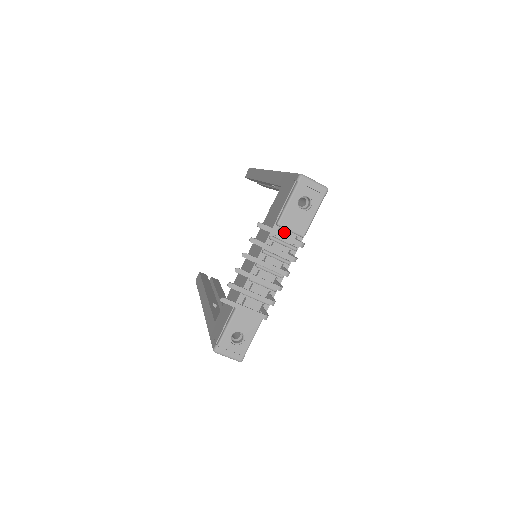
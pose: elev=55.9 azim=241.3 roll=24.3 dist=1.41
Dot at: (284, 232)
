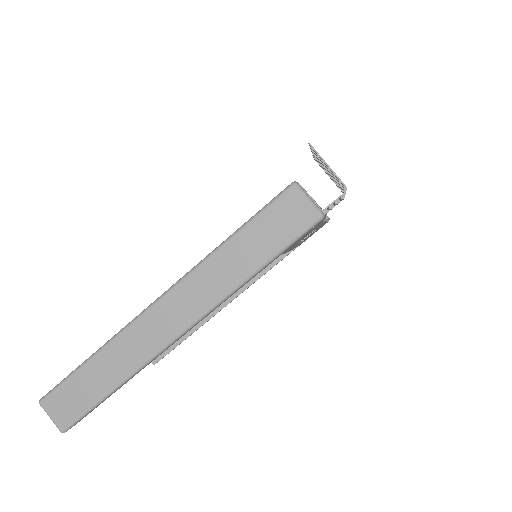
Dot at: occluded
